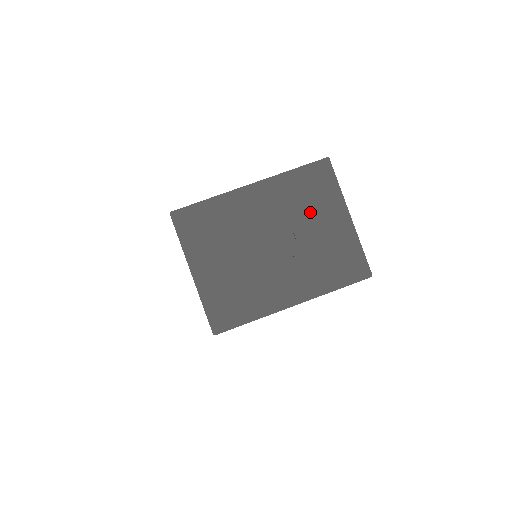
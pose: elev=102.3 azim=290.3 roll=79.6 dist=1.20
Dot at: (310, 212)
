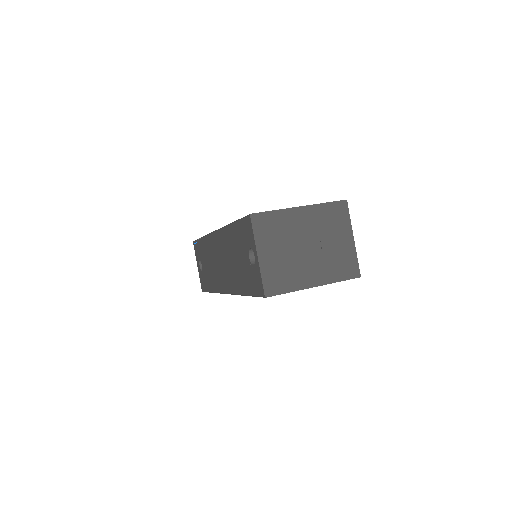
Dot at: (332, 231)
